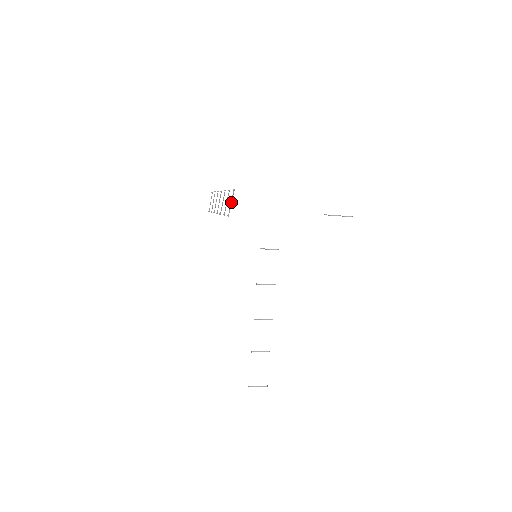
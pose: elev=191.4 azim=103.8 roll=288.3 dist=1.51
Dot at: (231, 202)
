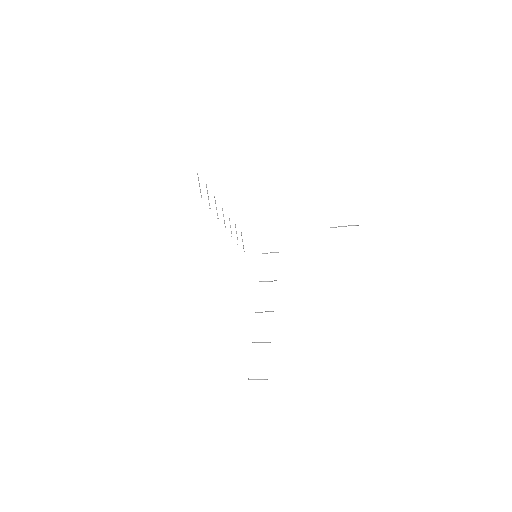
Dot at: (199, 184)
